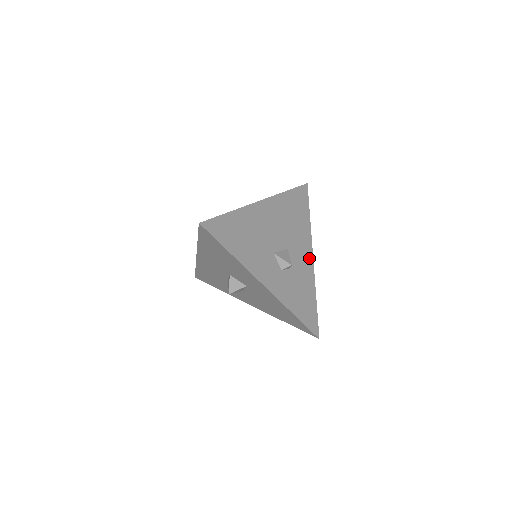
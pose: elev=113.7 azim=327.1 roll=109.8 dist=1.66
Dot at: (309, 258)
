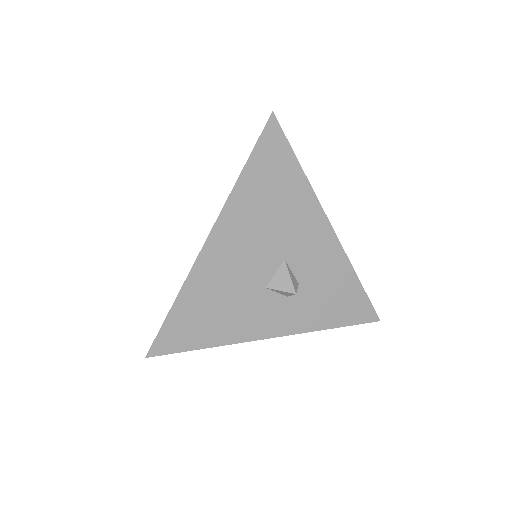
Dot at: (326, 236)
